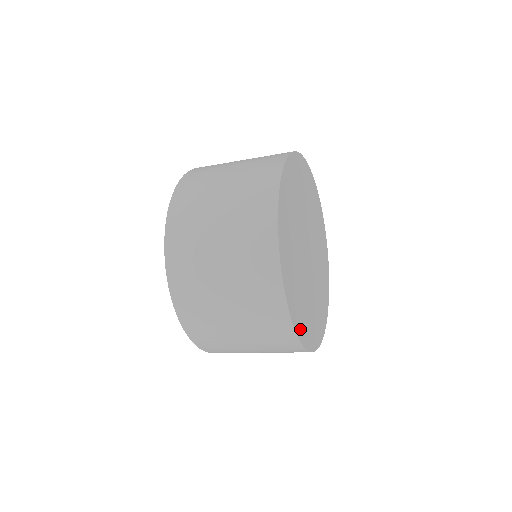
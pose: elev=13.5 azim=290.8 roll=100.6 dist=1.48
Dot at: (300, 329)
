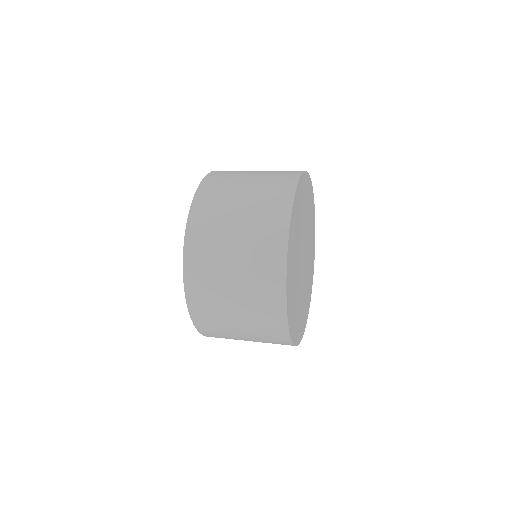
Dot at: (303, 327)
